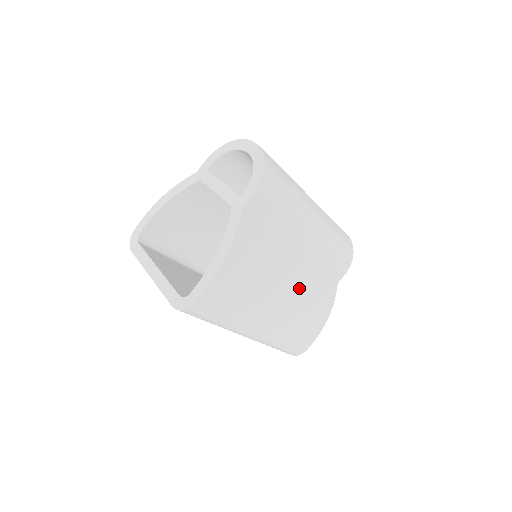
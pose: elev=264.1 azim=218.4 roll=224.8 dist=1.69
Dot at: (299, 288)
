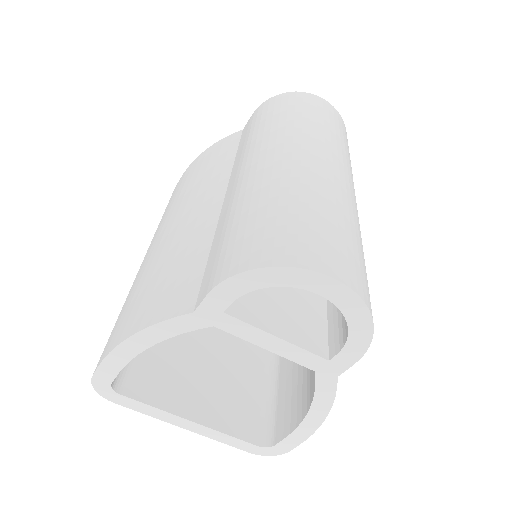
Dot at: occluded
